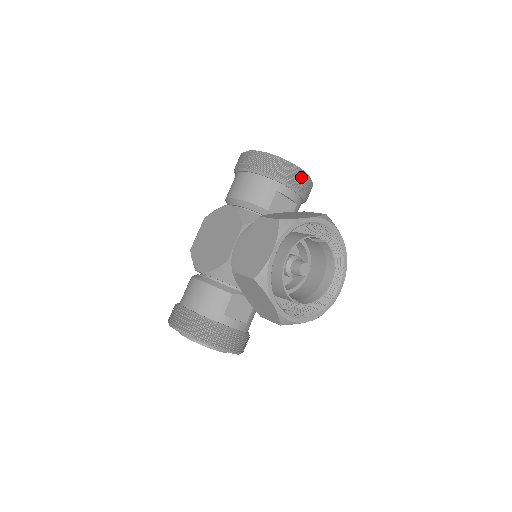
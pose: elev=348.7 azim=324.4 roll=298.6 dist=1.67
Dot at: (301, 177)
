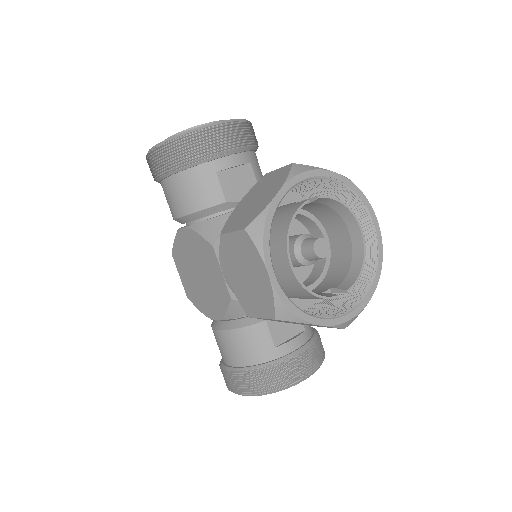
Dot at: (229, 131)
